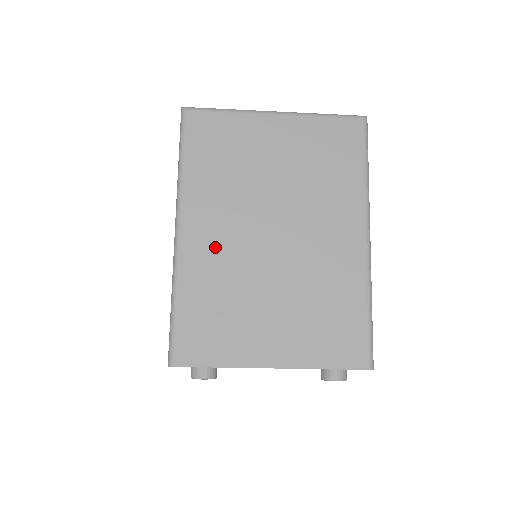
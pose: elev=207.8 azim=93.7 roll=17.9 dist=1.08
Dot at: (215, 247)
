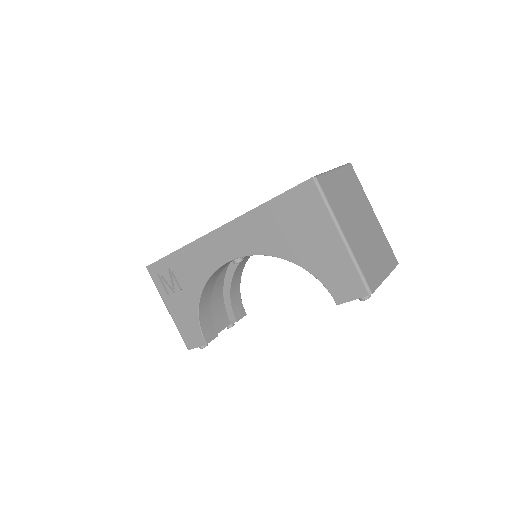
Dot at: (354, 238)
